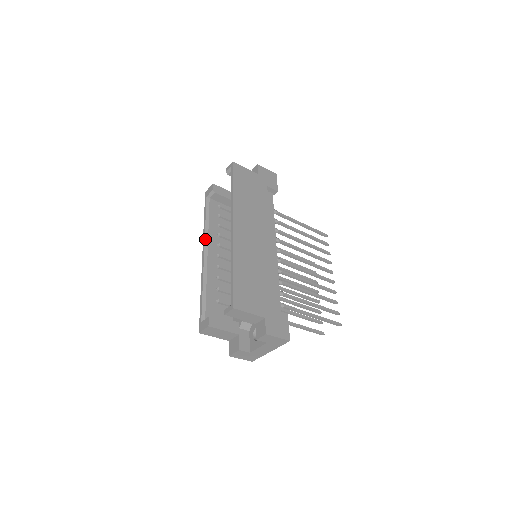
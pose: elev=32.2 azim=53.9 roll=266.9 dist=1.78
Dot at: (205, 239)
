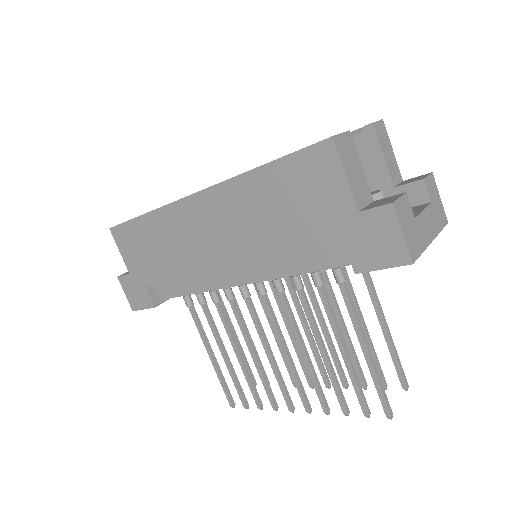
Dot at: occluded
